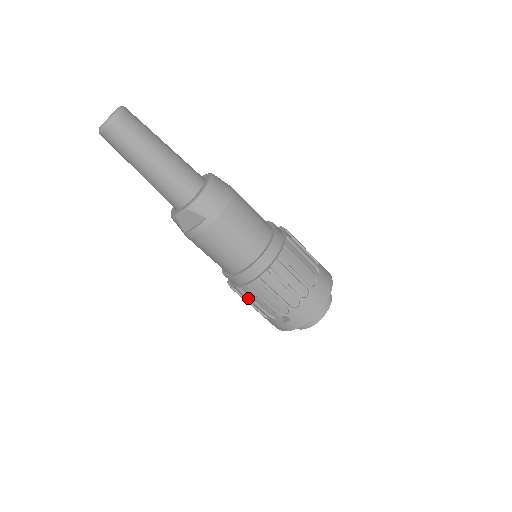
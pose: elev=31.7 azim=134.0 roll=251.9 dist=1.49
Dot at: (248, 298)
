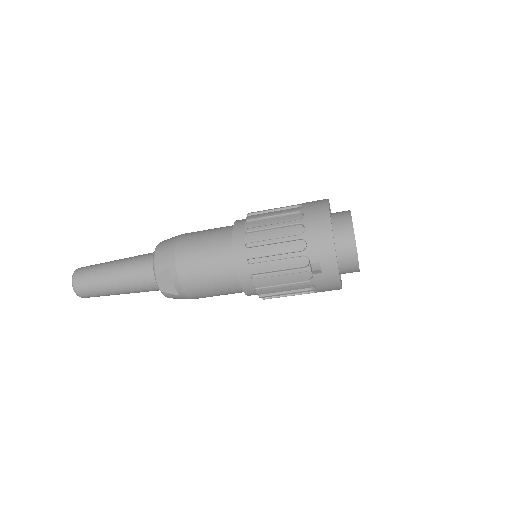
Dot at: (271, 287)
